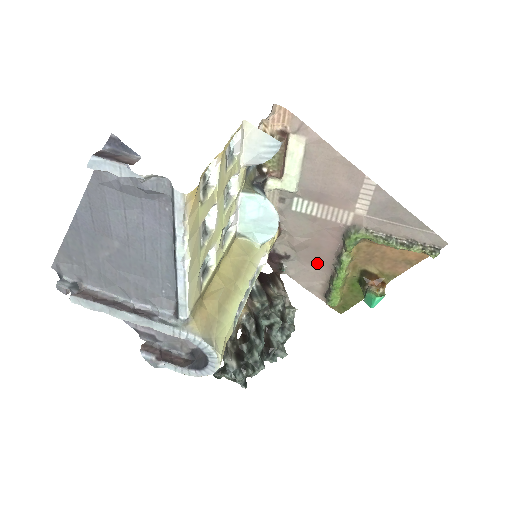
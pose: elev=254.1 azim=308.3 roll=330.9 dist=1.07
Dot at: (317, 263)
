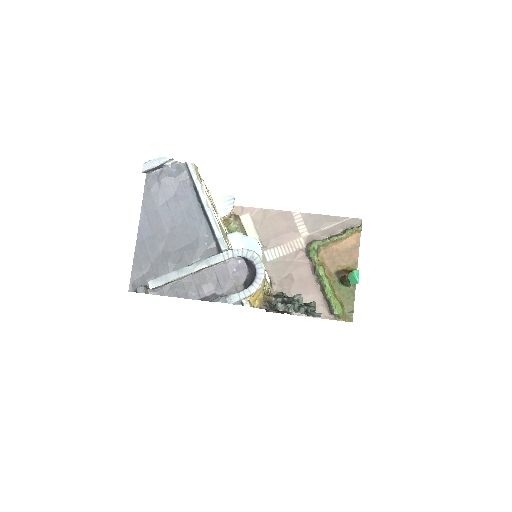
Dot at: (307, 290)
